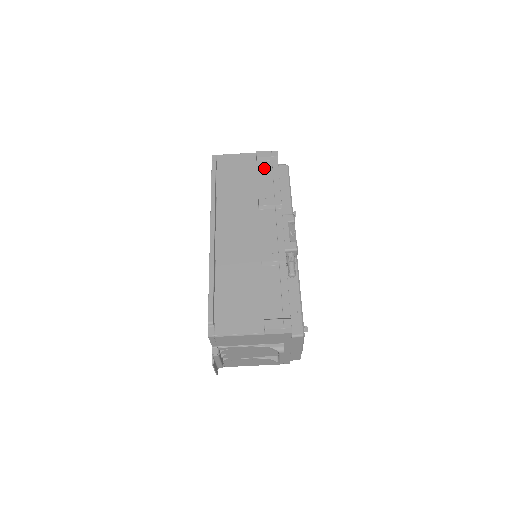
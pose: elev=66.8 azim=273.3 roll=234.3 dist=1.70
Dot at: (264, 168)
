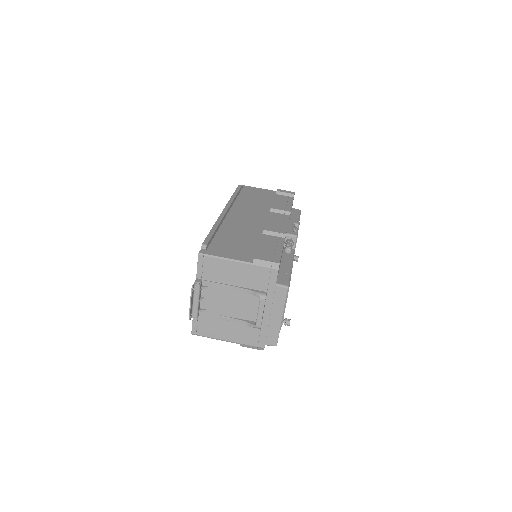
Dot at: (281, 198)
